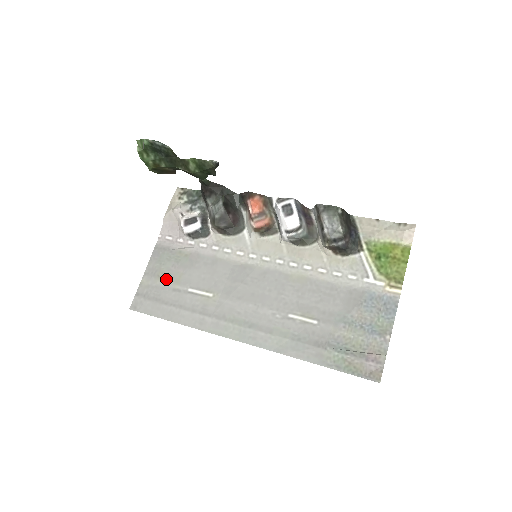
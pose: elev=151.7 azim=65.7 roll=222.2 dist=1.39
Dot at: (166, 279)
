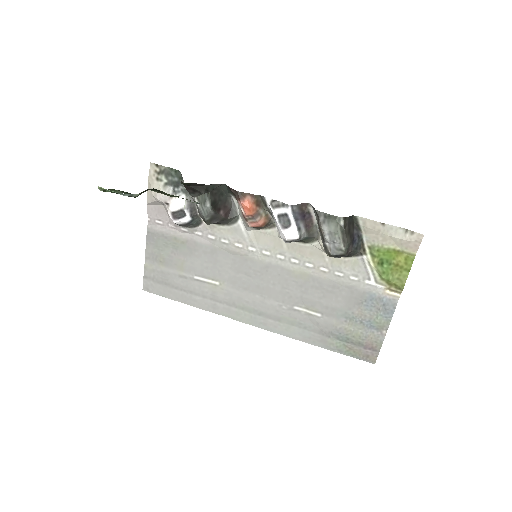
Dot at: (169, 265)
